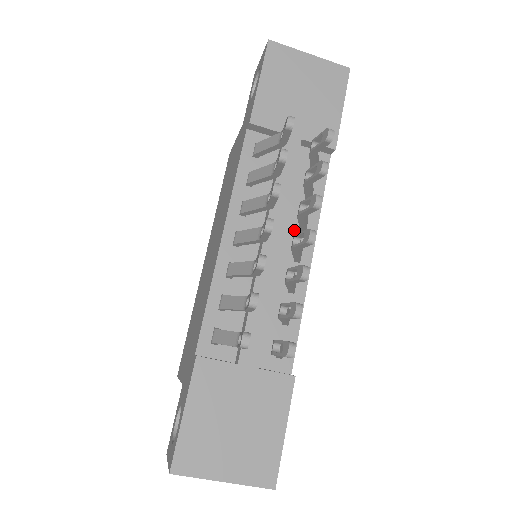
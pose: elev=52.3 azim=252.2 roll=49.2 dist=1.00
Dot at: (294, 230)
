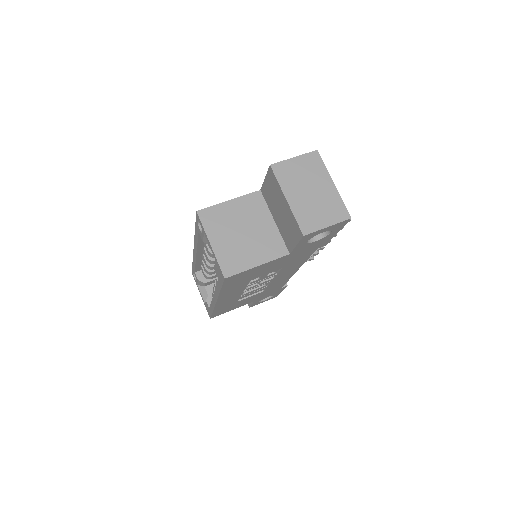
Dot at: occluded
